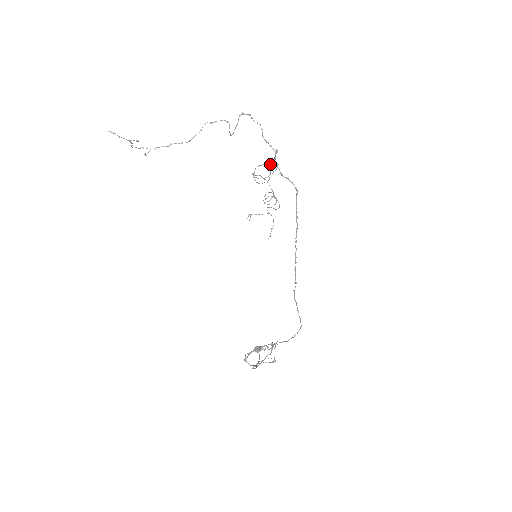
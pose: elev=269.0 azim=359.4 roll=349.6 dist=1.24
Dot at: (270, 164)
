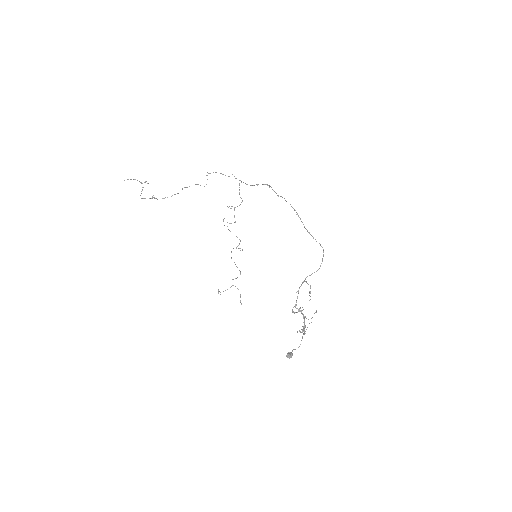
Dot at: (234, 208)
